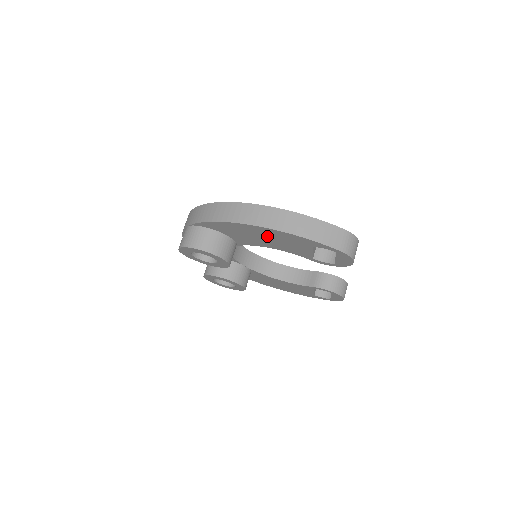
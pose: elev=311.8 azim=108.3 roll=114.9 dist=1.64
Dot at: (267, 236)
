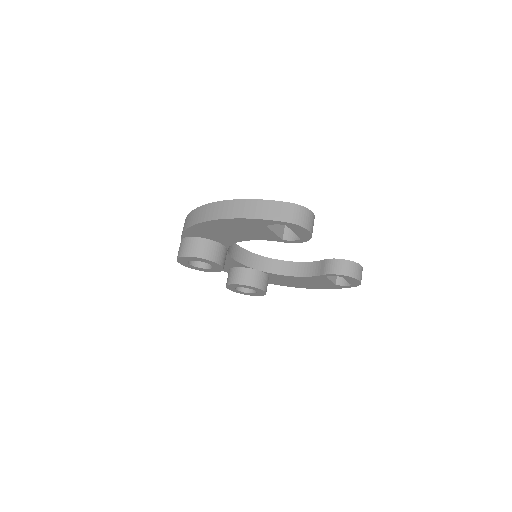
Dot at: (230, 228)
